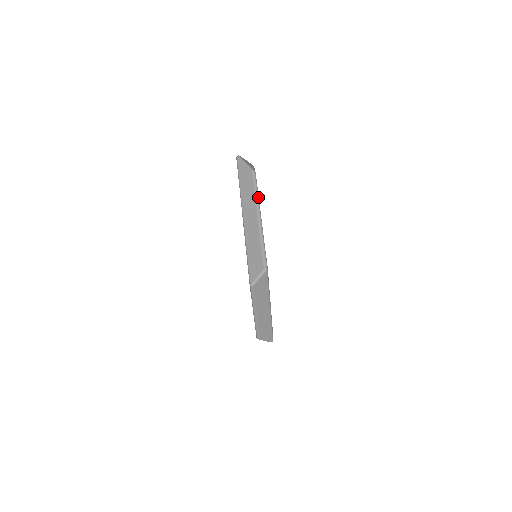
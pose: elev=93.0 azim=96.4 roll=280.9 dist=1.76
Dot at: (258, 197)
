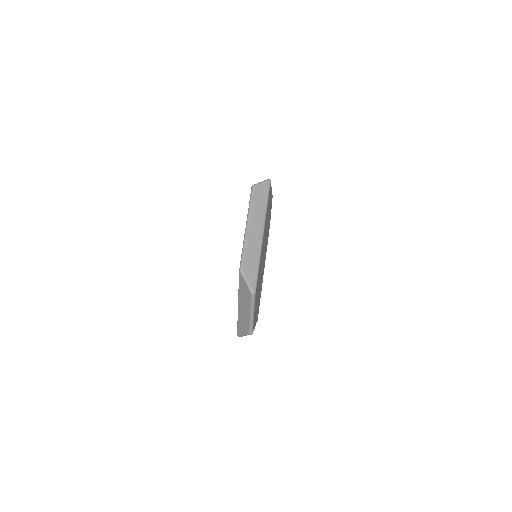
Dot at: occluded
